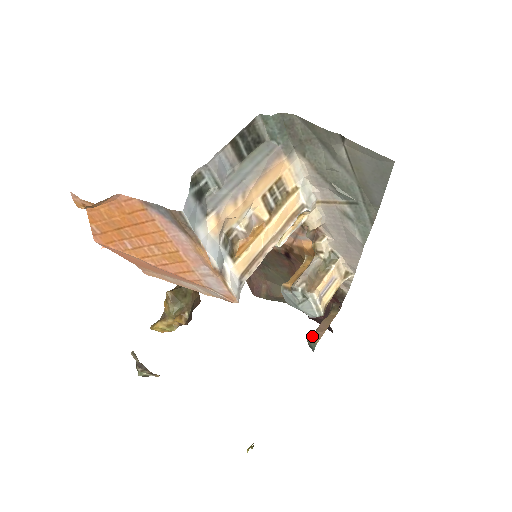
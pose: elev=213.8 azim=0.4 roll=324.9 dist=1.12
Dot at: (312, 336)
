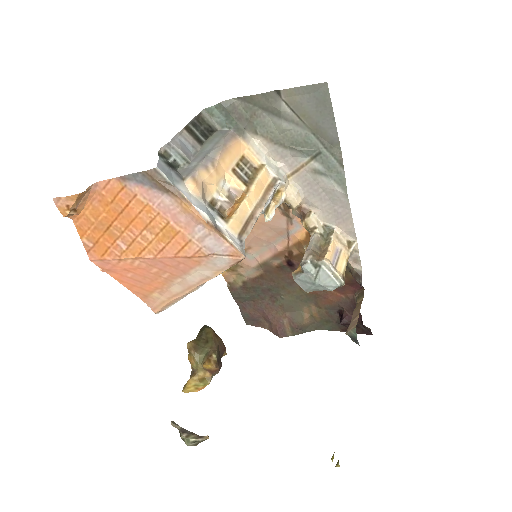
Dot at: (348, 327)
